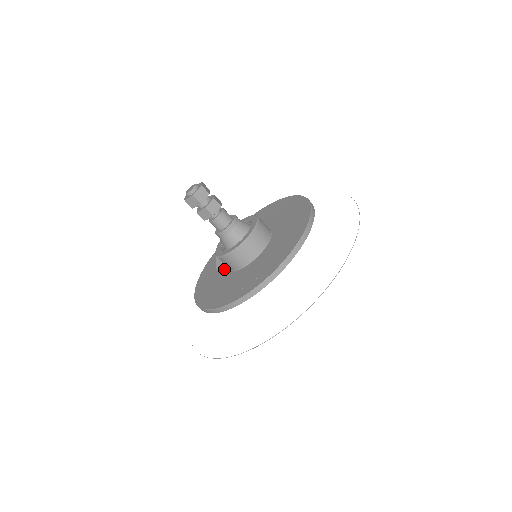
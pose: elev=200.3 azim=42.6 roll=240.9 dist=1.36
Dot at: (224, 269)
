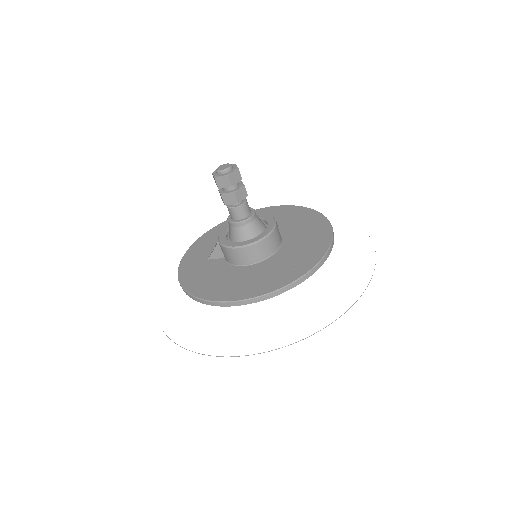
Dot at: (220, 260)
